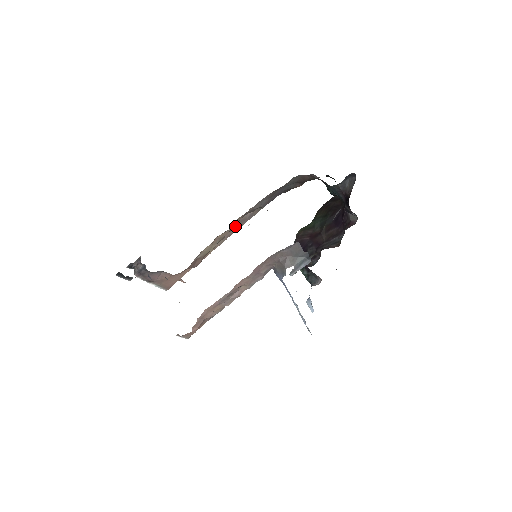
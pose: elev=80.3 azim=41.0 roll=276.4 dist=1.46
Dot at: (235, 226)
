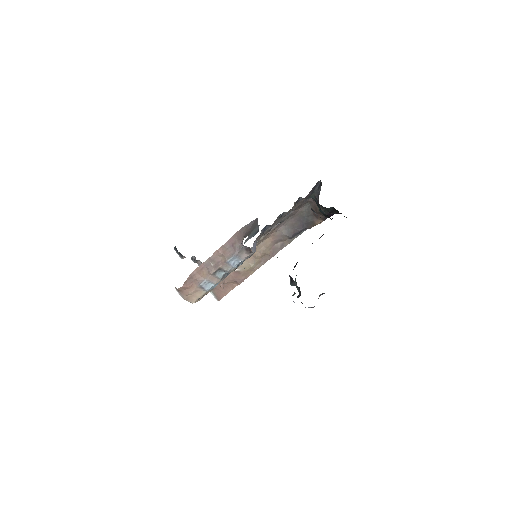
Dot at: (270, 252)
